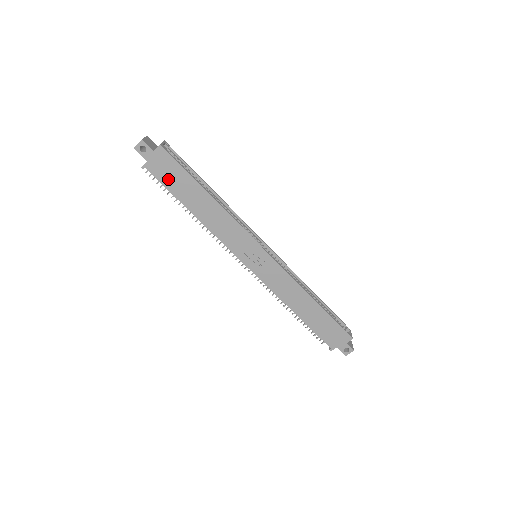
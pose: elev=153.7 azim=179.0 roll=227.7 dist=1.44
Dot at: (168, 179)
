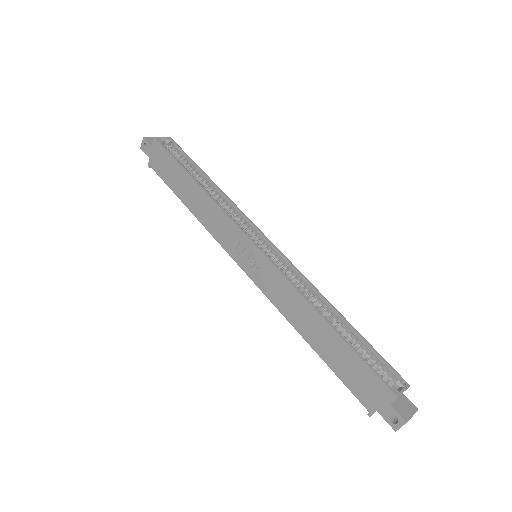
Dot at: (165, 172)
